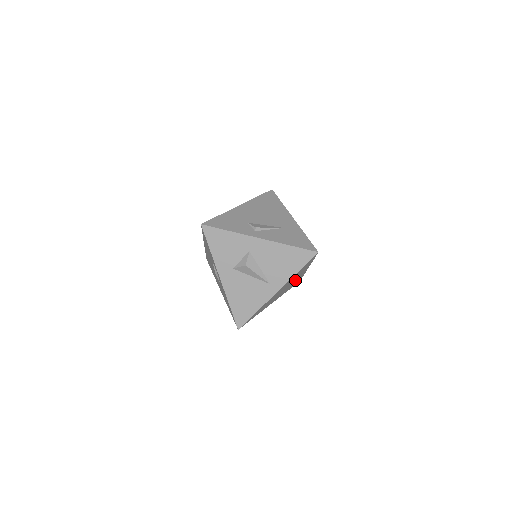
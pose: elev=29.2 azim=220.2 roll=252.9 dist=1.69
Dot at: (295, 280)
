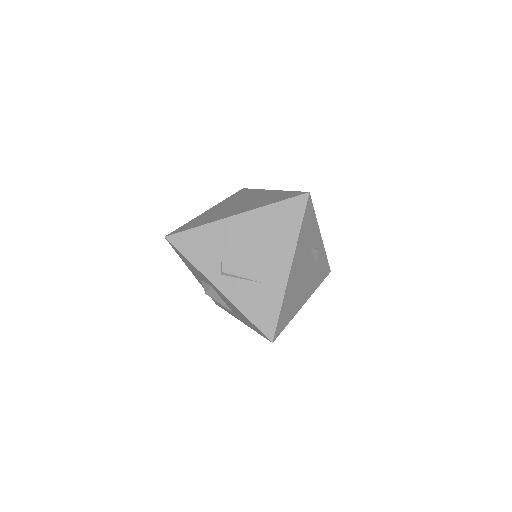
Dot at: occluded
